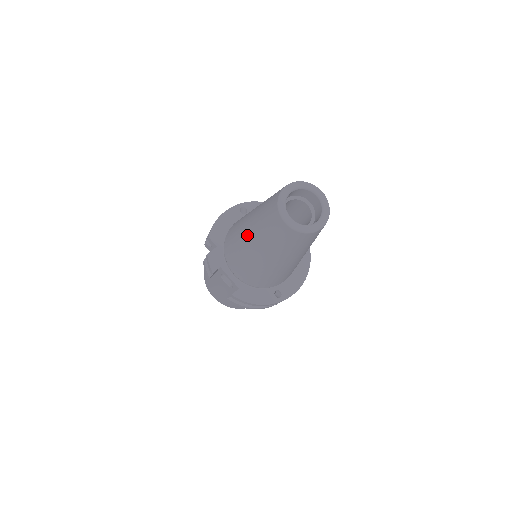
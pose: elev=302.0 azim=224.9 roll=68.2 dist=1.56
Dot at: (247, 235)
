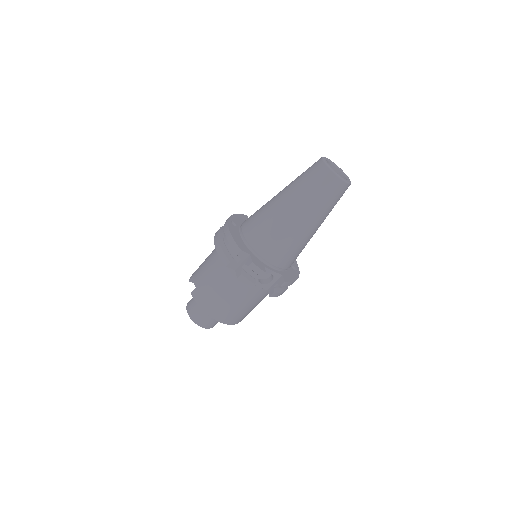
Dot at: (296, 217)
